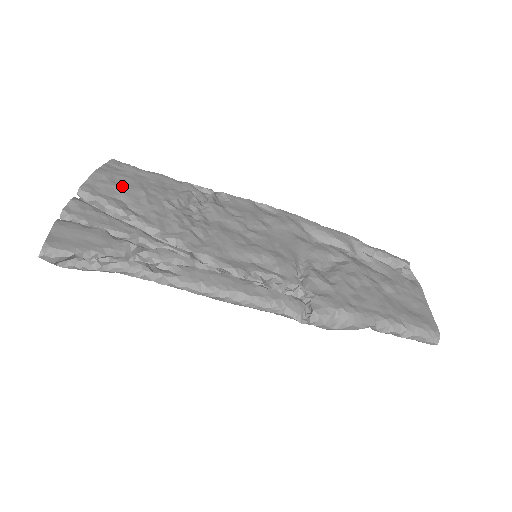
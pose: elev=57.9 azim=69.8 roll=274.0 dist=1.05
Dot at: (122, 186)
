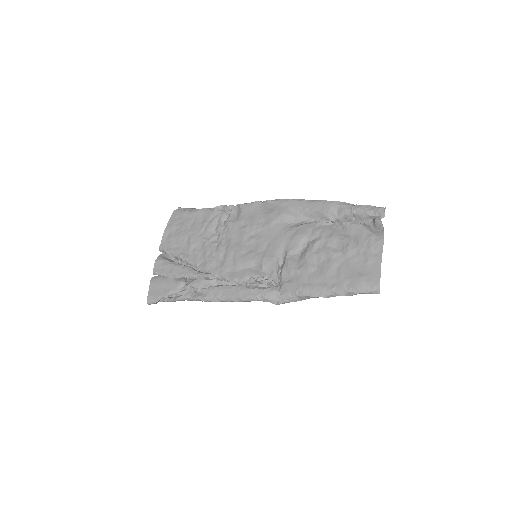
Dot at: (178, 236)
